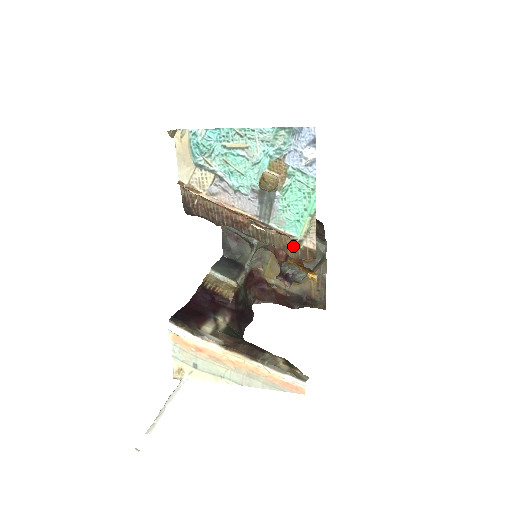
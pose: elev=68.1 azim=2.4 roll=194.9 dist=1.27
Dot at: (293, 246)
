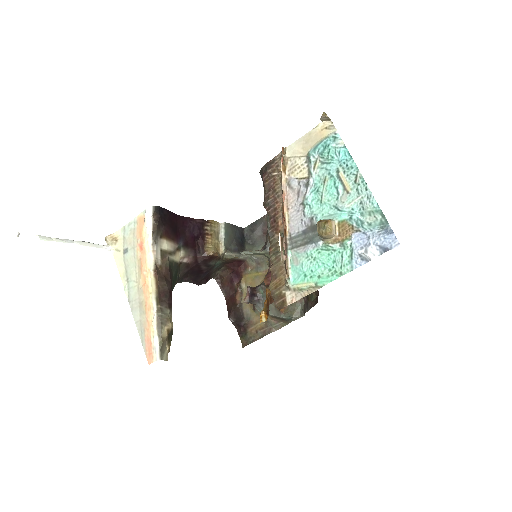
Dot at: (280, 283)
